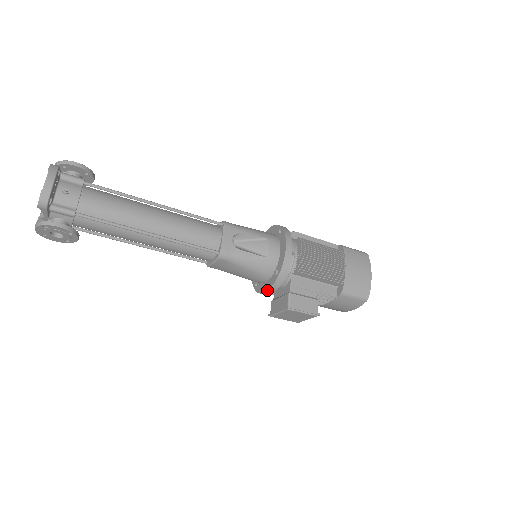
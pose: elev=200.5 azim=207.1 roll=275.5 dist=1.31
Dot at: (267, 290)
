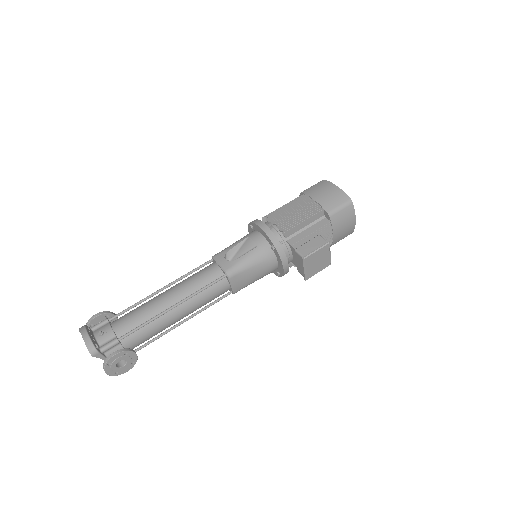
Dot at: (282, 265)
